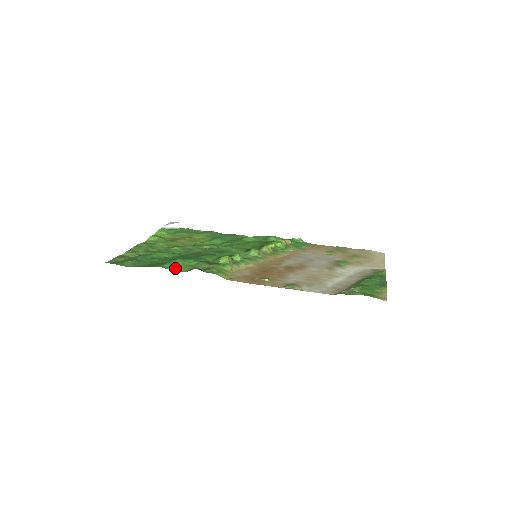
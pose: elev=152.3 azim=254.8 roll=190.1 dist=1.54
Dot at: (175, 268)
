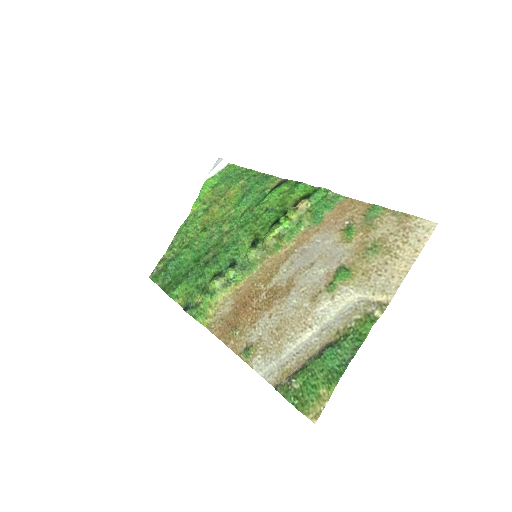
Dot at: (179, 297)
